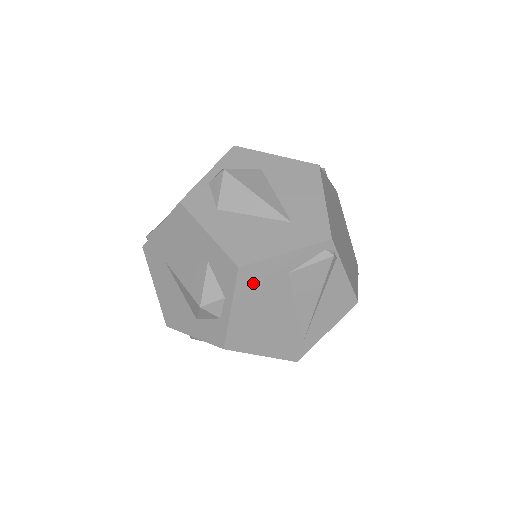
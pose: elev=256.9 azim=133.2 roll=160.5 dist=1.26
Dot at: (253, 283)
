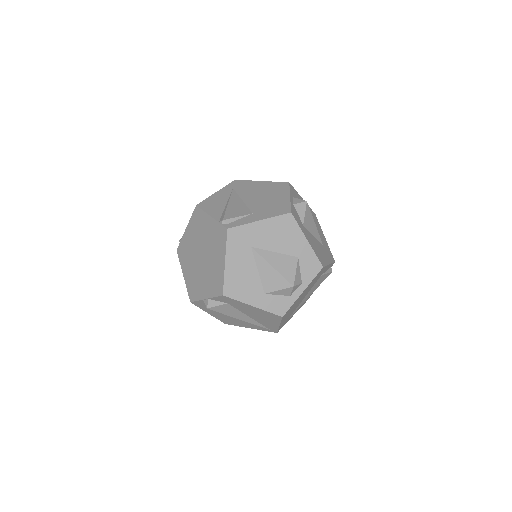
Dot at: occluded
